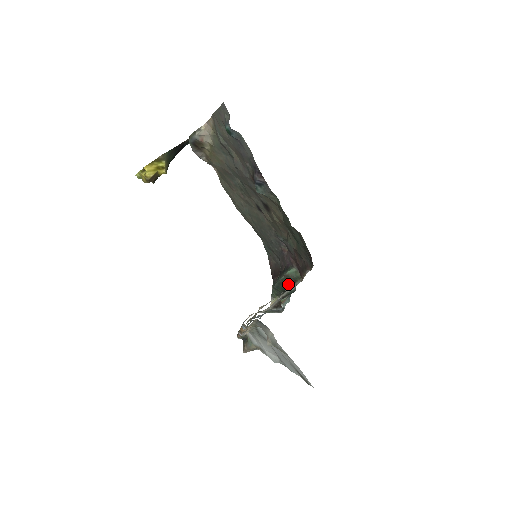
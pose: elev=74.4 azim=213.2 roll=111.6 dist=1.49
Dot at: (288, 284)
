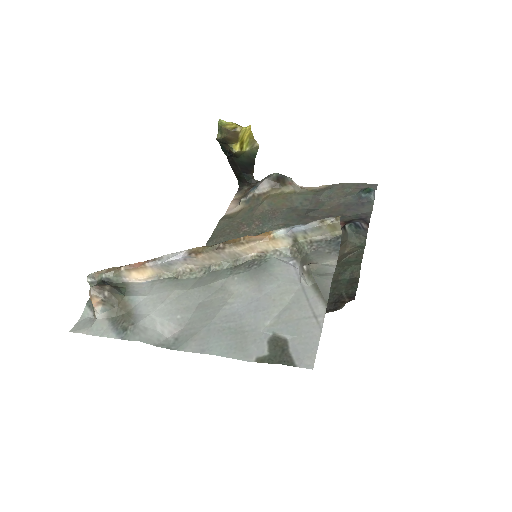
Dot at: occluded
